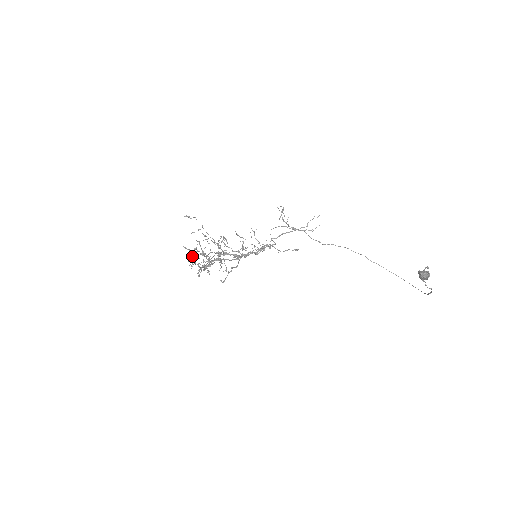
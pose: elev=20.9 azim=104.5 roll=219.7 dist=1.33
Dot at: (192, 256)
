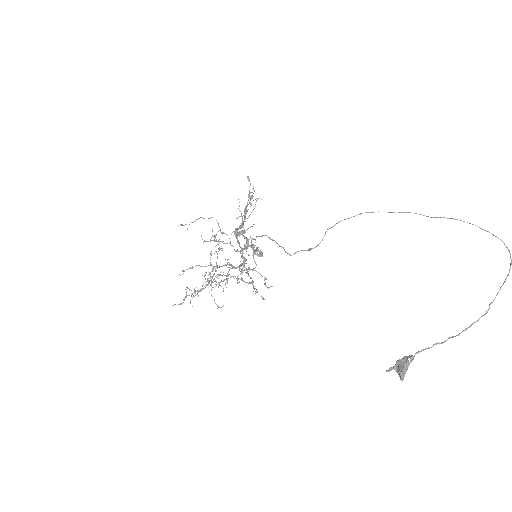
Dot at: occluded
